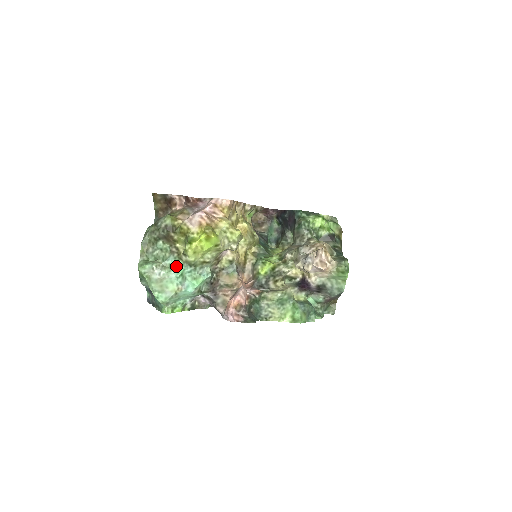
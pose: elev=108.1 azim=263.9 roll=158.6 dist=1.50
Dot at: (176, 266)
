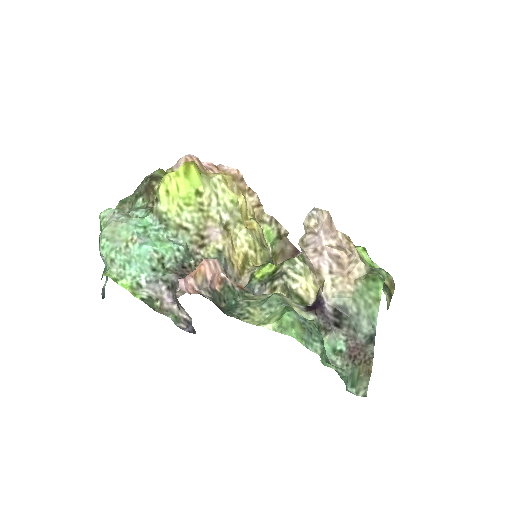
Dot at: (143, 217)
